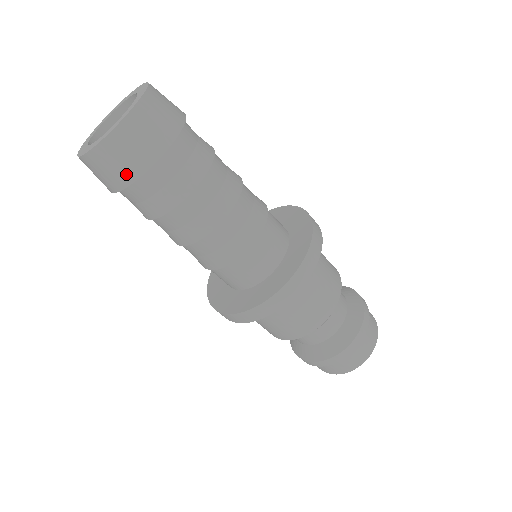
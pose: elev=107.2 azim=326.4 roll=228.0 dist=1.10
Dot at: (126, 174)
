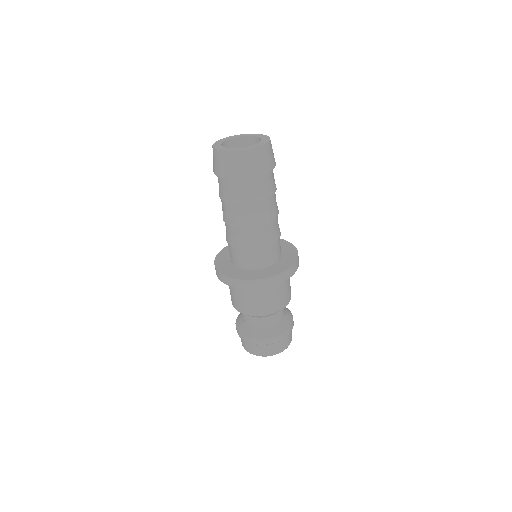
Dot at: (271, 164)
